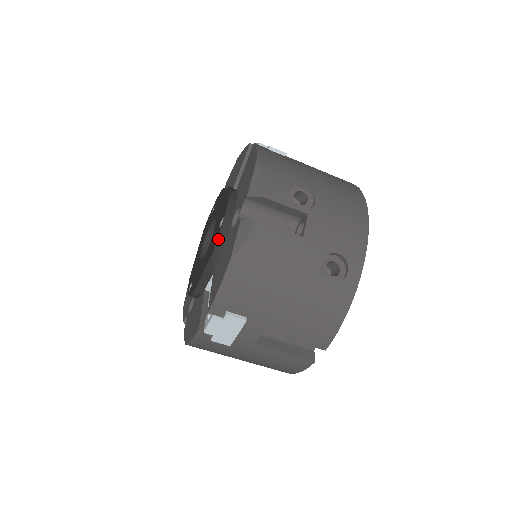
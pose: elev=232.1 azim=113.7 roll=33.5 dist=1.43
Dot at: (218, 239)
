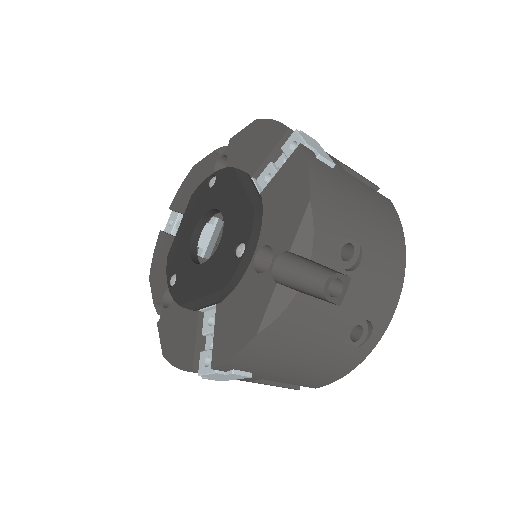
Dot at: (234, 275)
